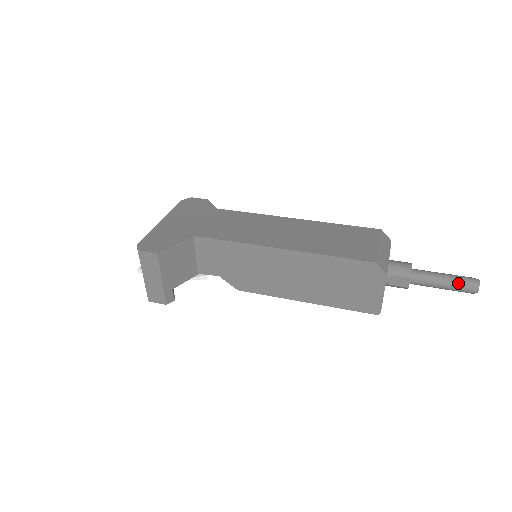
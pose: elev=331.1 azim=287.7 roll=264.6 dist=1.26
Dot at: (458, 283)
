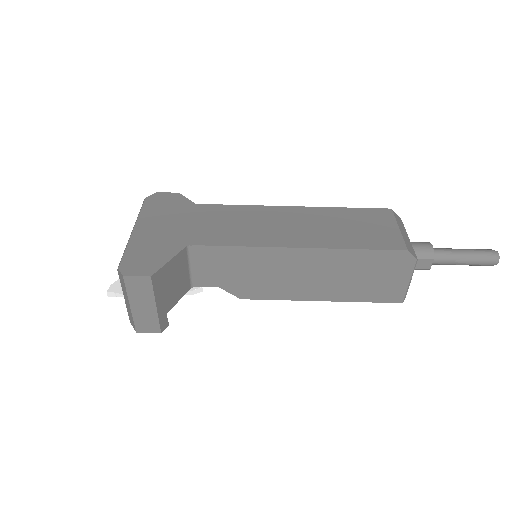
Dot at: (479, 258)
